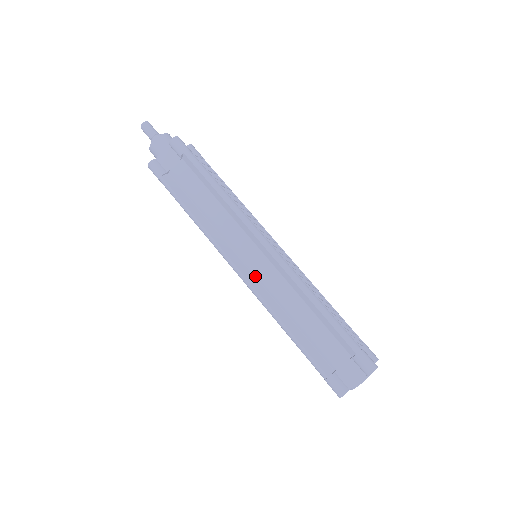
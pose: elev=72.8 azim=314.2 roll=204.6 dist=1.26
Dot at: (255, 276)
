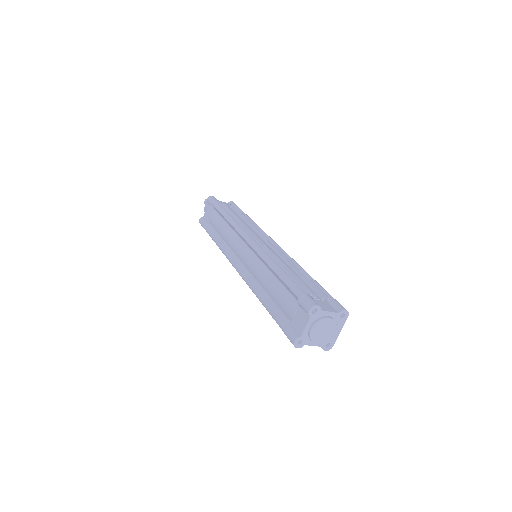
Dot at: (246, 268)
